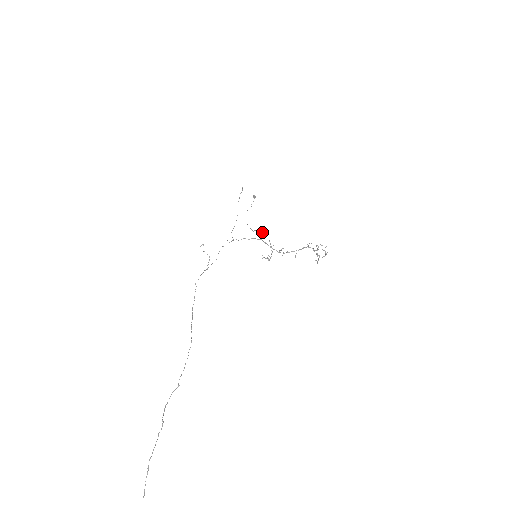
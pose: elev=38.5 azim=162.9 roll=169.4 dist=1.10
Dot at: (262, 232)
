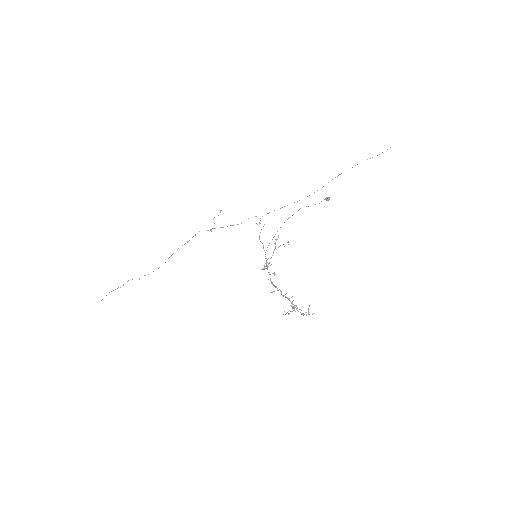
Dot at: (288, 241)
